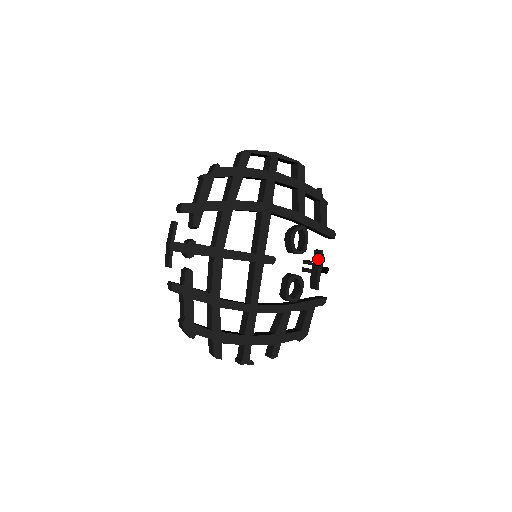
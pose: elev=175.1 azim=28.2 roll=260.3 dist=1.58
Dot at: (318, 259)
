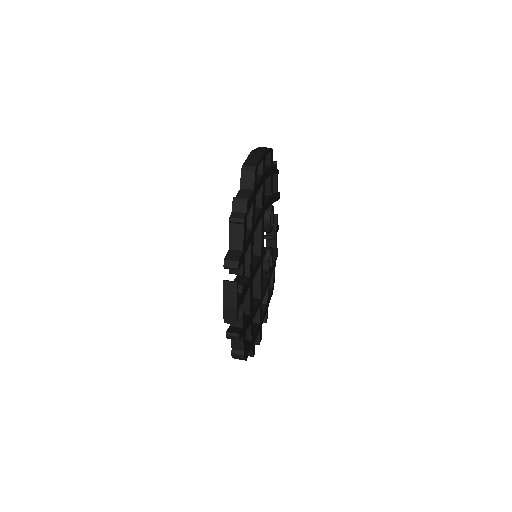
Dot at: (274, 223)
